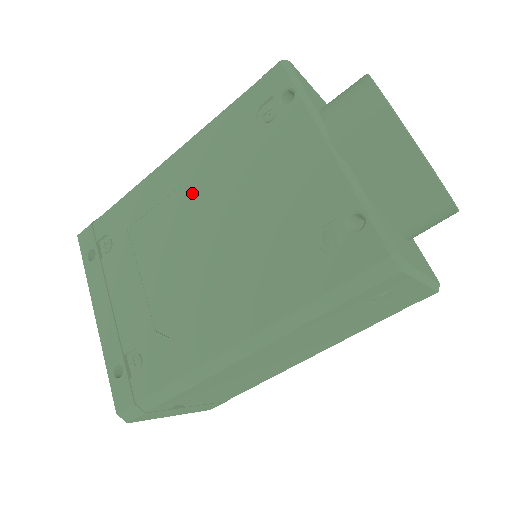
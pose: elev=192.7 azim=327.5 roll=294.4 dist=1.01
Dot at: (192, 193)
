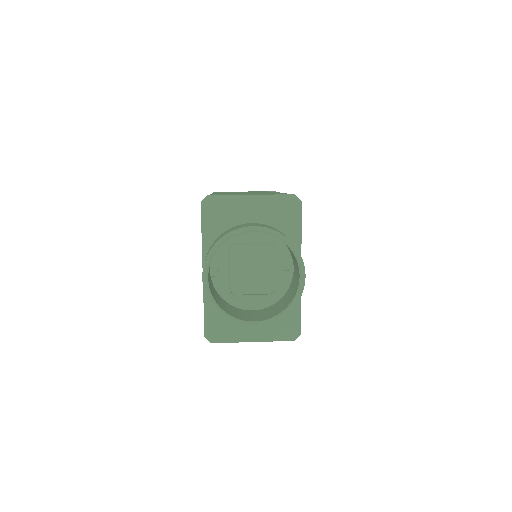
Dot at: occluded
